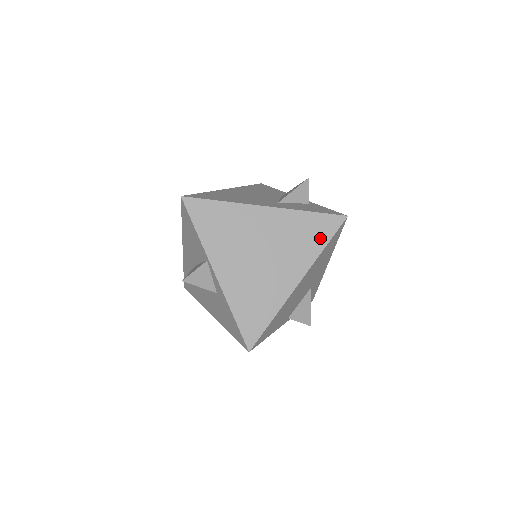
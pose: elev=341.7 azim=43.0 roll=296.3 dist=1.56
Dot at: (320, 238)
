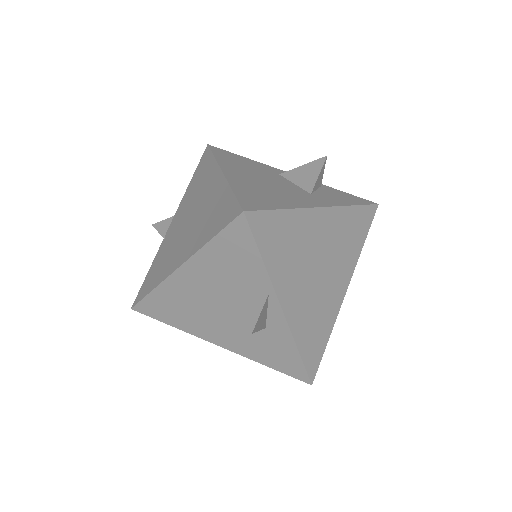
Dot at: (361, 234)
